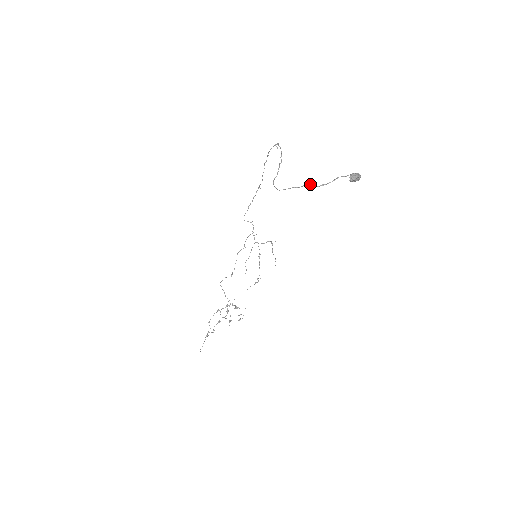
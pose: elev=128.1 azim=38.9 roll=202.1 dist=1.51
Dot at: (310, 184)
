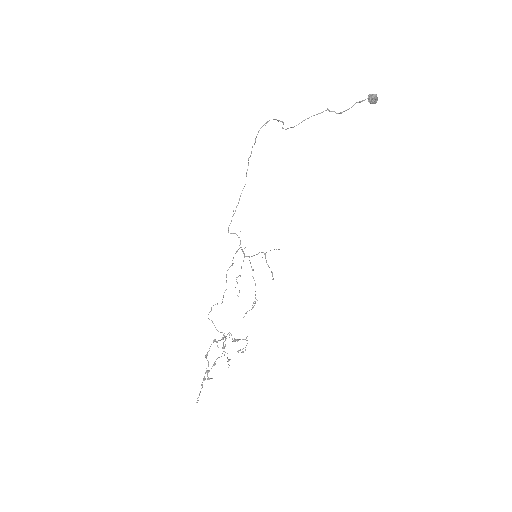
Dot at: (329, 111)
